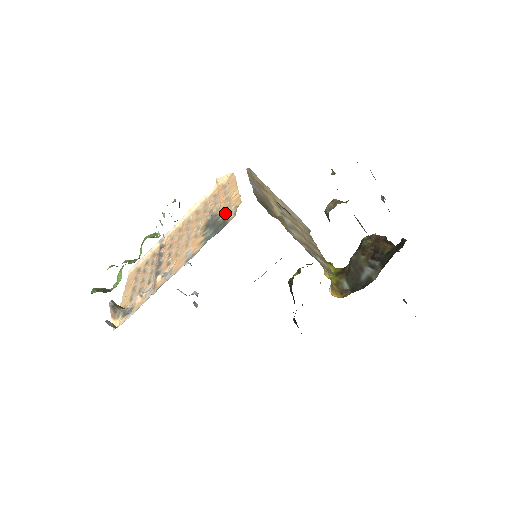
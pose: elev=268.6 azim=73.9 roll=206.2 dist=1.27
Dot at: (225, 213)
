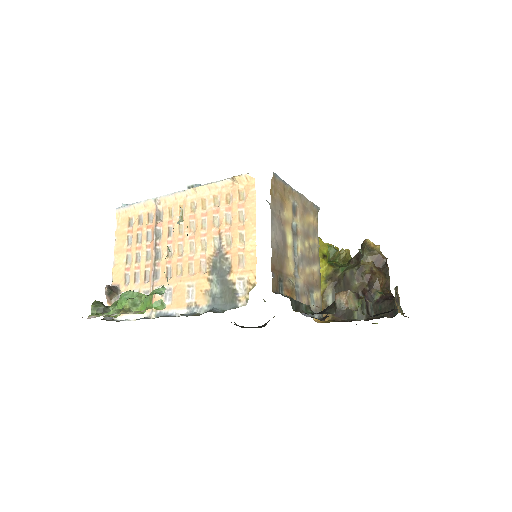
Dot at: (236, 275)
